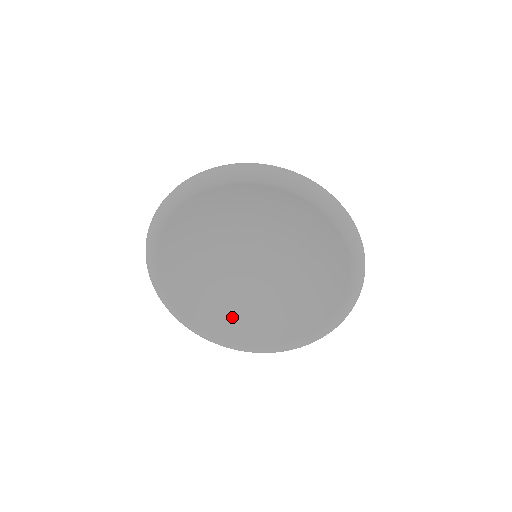
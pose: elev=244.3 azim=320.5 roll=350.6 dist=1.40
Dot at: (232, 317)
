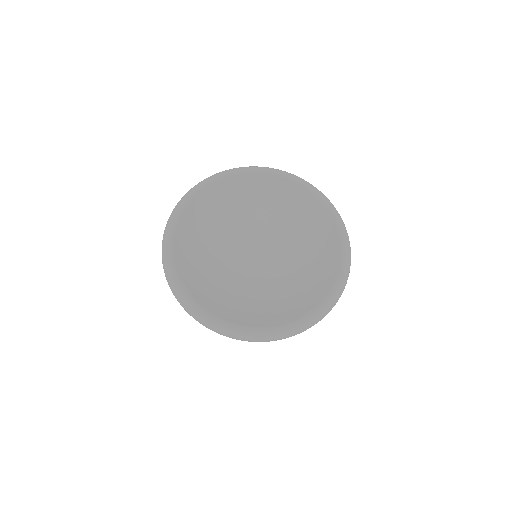
Dot at: (279, 303)
